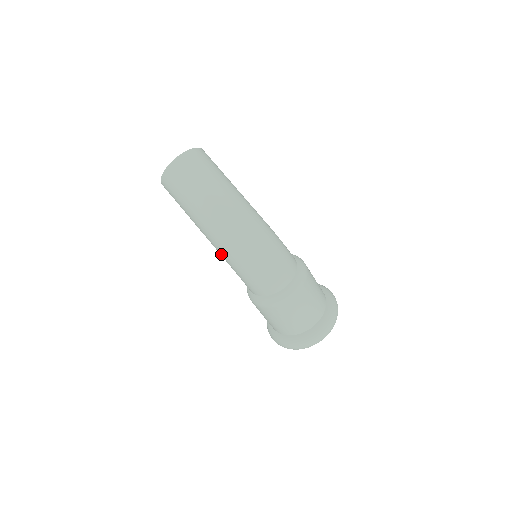
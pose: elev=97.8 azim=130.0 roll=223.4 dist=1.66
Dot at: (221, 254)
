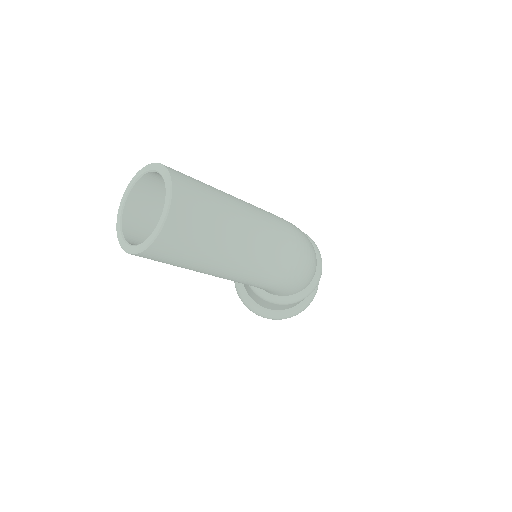
Dot at: (257, 284)
